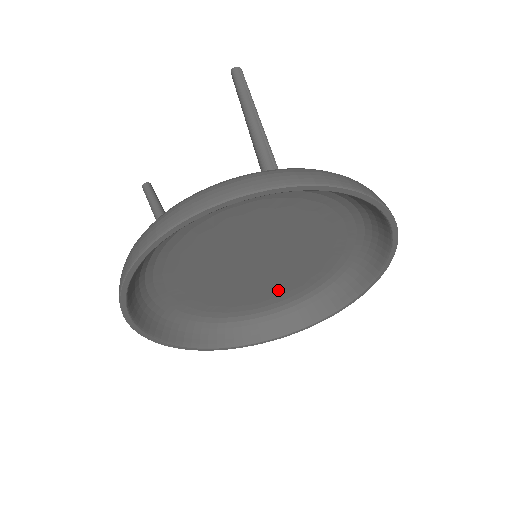
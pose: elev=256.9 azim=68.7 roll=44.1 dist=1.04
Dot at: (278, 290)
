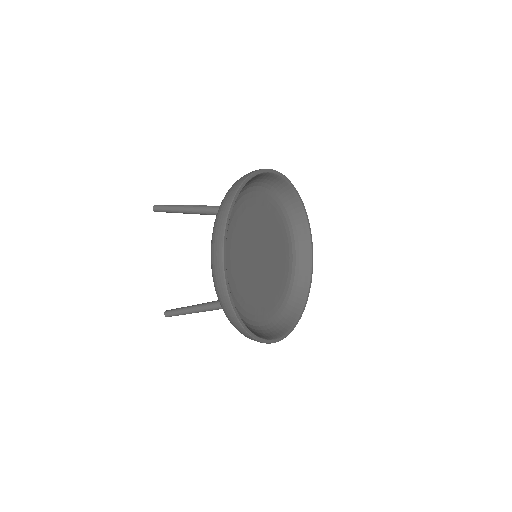
Dot at: (281, 270)
